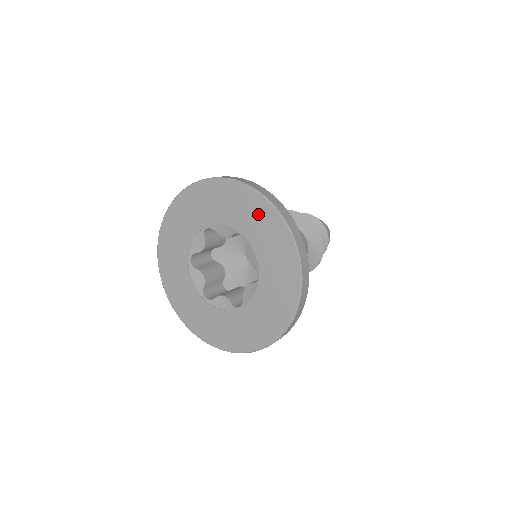
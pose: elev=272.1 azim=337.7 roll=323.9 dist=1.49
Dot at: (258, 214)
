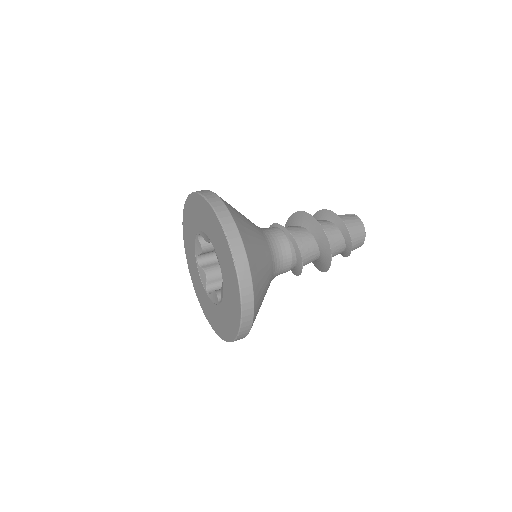
Dot at: (233, 289)
